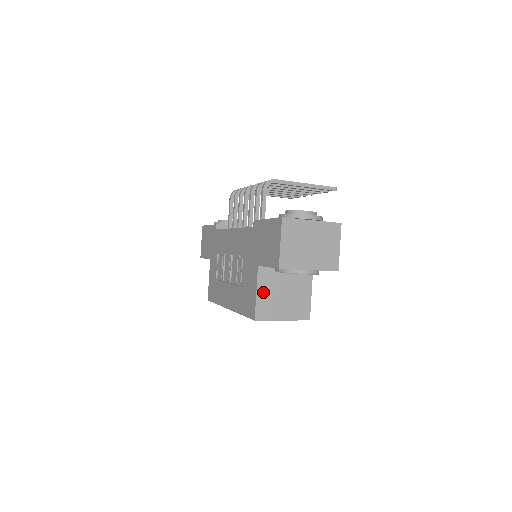
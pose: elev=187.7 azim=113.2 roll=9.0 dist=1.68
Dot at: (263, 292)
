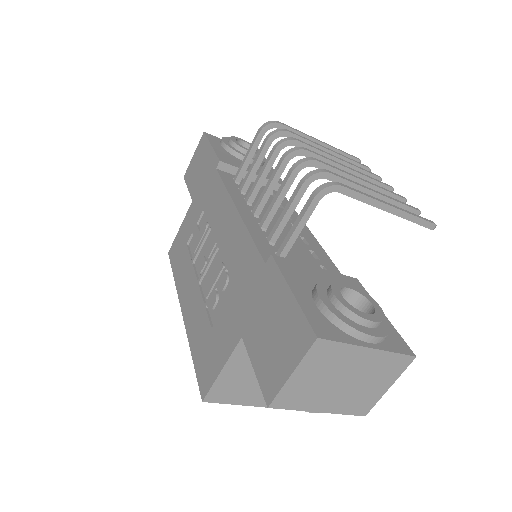
Dot at: (233, 370)
